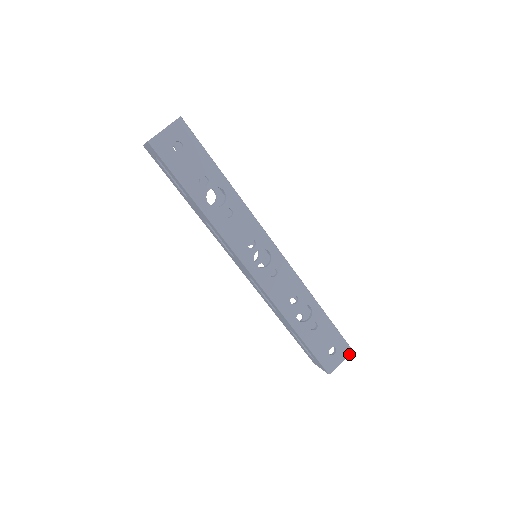
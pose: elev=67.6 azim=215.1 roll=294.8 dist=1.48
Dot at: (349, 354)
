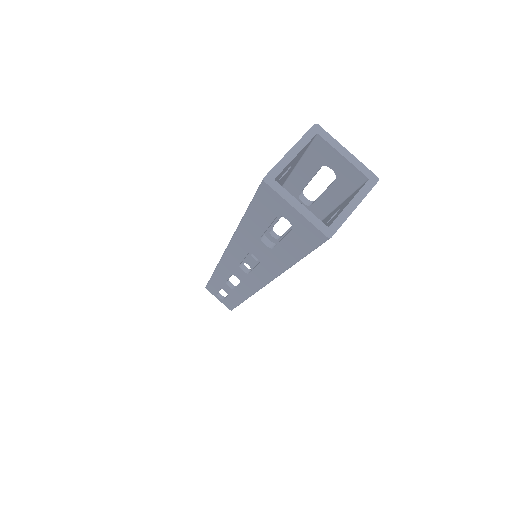
Dot at: occluded
